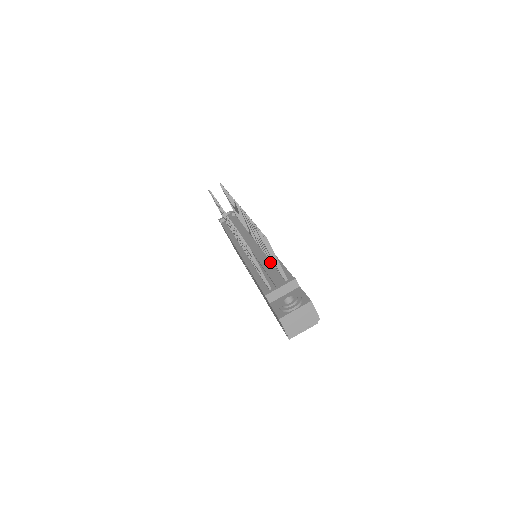
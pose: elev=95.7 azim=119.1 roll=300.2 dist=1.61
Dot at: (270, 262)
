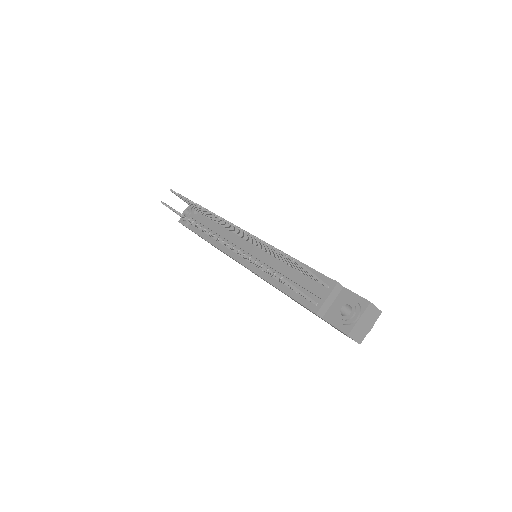
Dot at: (288, 266)
